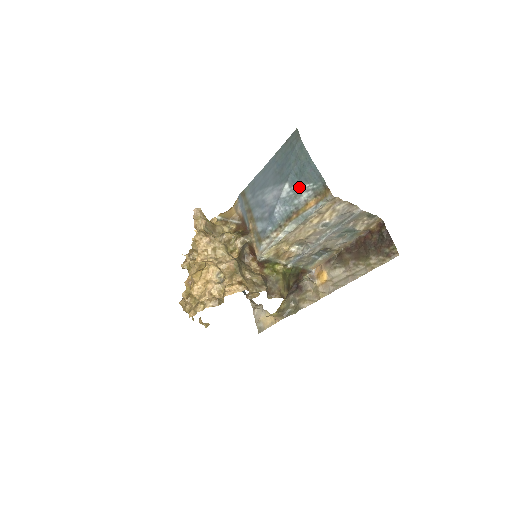
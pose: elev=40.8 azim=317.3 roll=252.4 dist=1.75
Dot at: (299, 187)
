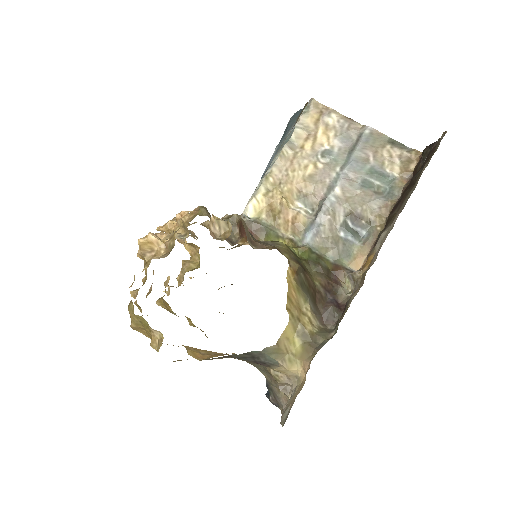
Dot at: (285, 136)
